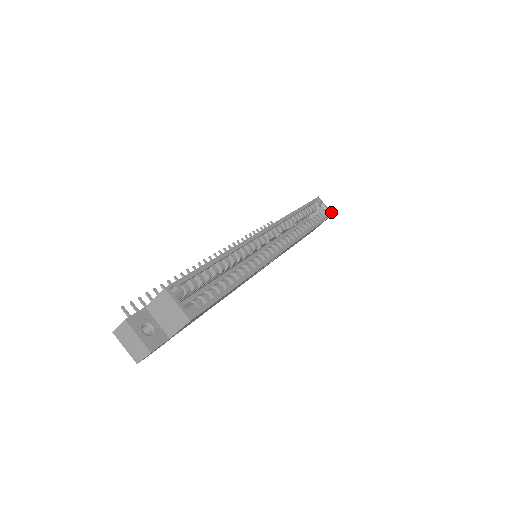
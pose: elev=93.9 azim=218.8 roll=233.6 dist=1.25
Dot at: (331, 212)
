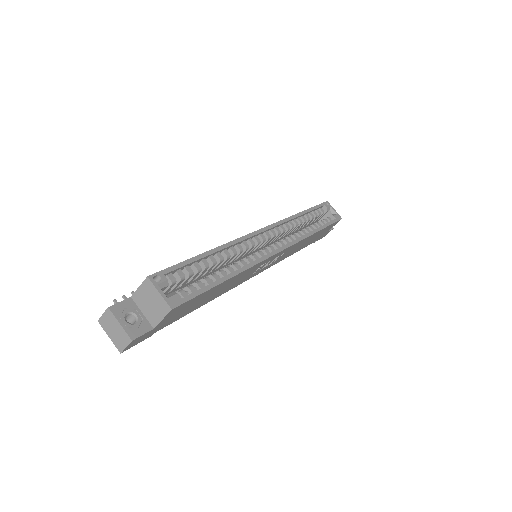
Dot at: (340, 216)
